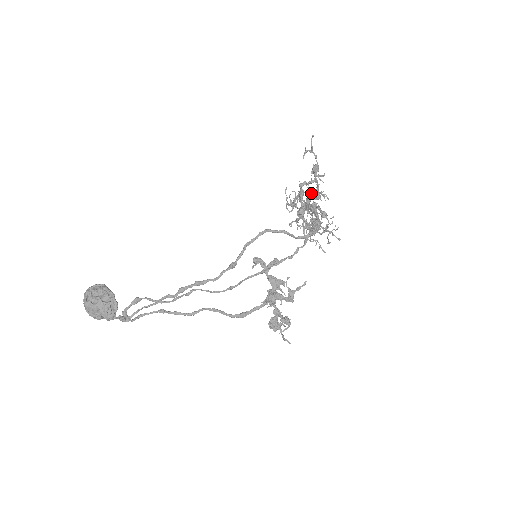
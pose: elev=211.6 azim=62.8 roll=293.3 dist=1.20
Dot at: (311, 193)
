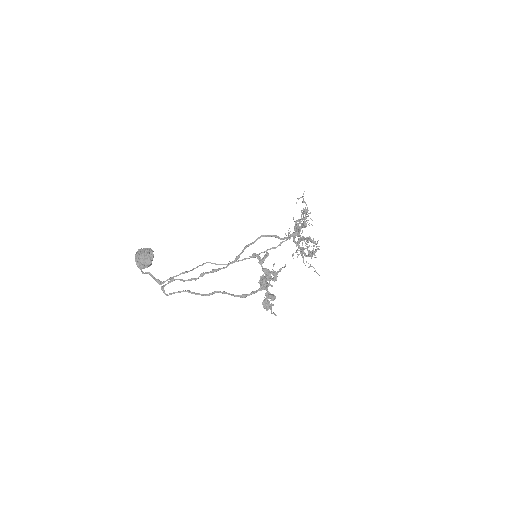
Dot at: (300, 222)
